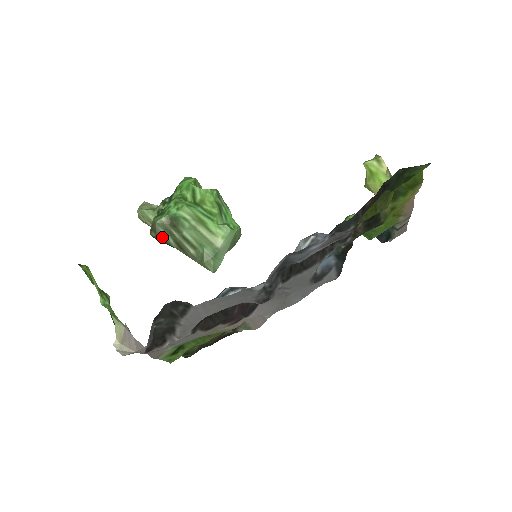
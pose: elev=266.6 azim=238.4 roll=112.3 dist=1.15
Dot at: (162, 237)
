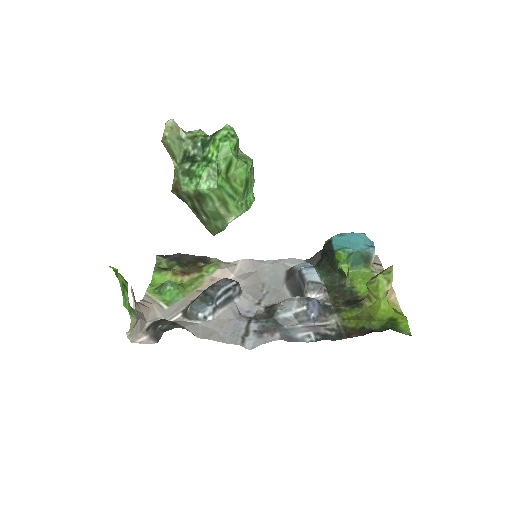
Dot at: (182, 199)
